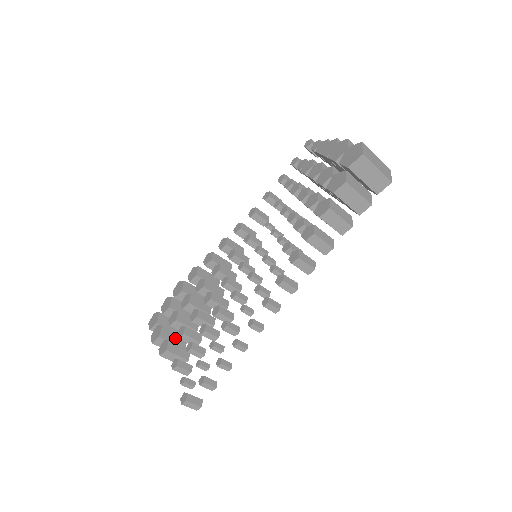
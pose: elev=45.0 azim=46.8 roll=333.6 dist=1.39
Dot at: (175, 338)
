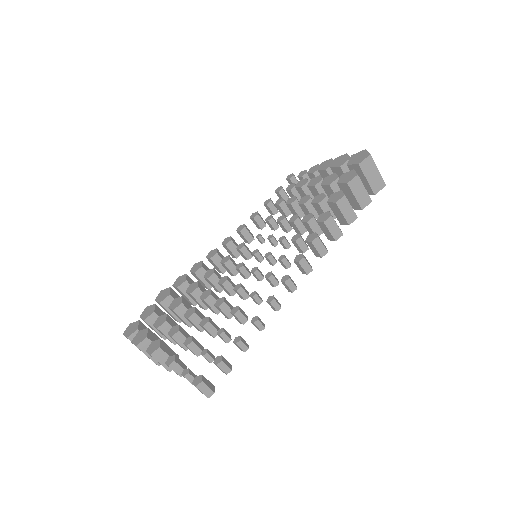
Dot at: occluded
